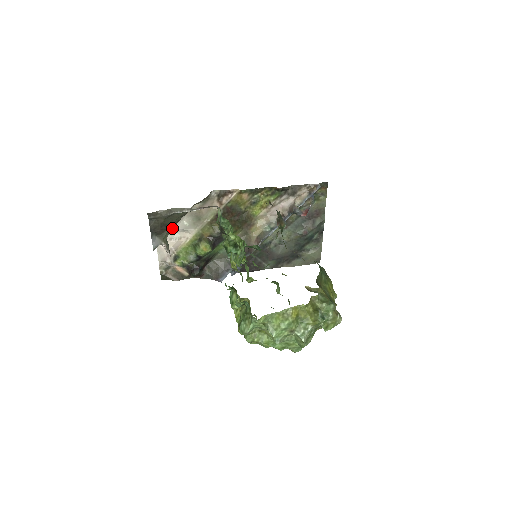
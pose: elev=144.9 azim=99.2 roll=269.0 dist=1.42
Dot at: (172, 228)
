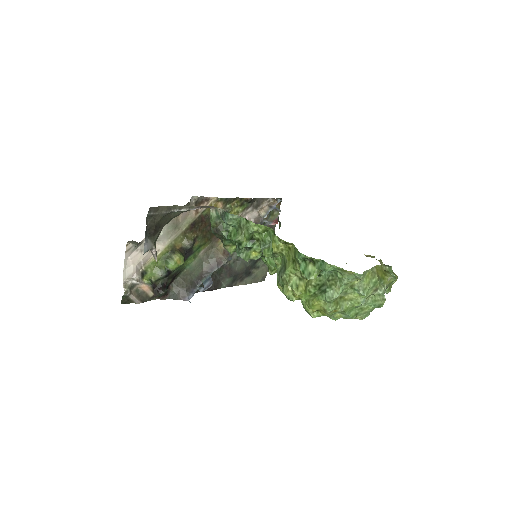
Dot at: (160, 232)
